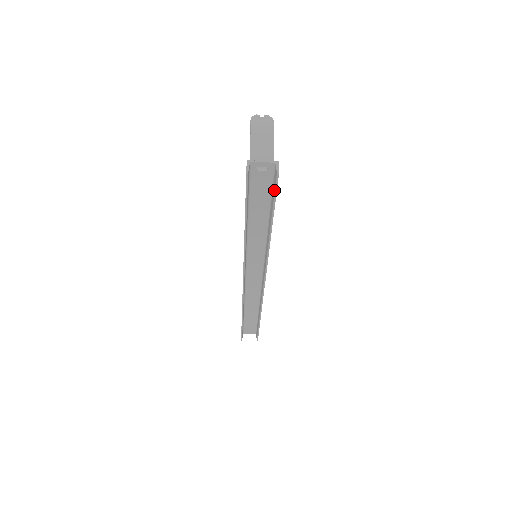
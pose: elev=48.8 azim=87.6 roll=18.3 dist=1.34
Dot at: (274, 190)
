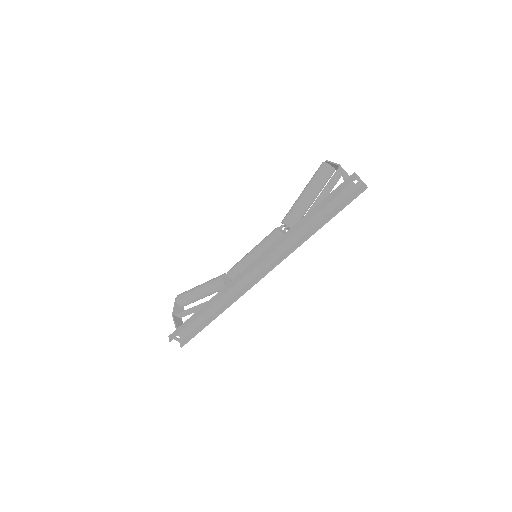
Dot at: (353, 197)
